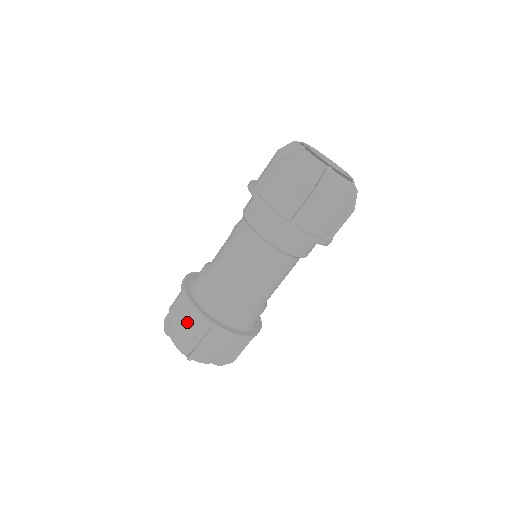
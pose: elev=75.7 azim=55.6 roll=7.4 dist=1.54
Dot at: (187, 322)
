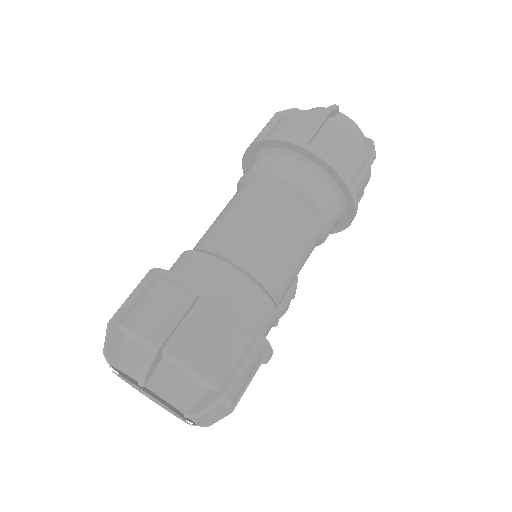
Dot at: (148, 303)
